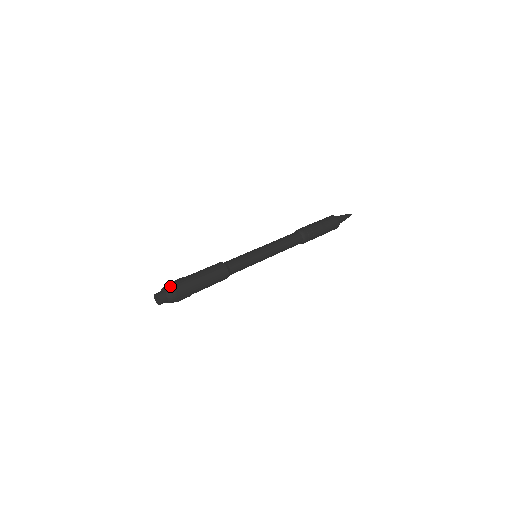
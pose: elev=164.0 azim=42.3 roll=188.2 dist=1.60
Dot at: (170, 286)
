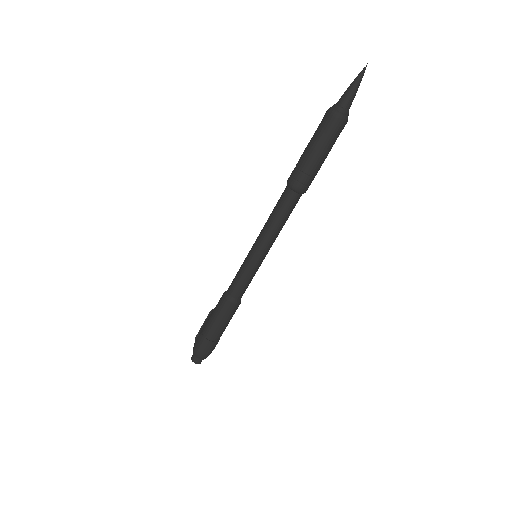
Dot at: (199, 354)
